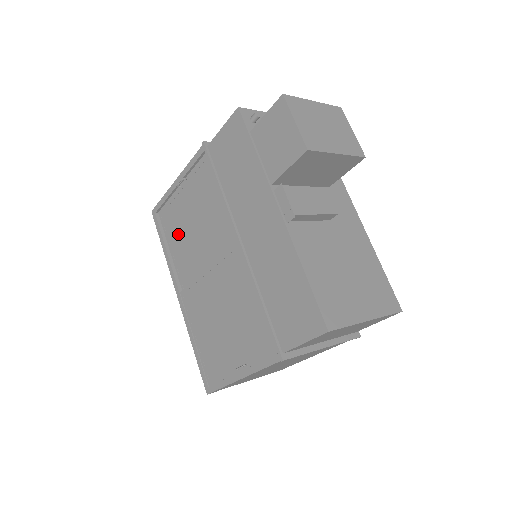
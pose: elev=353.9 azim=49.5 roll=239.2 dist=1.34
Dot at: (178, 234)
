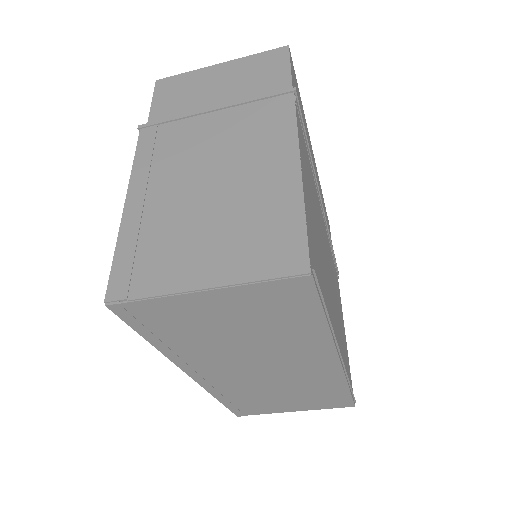
Dot at: occluded
